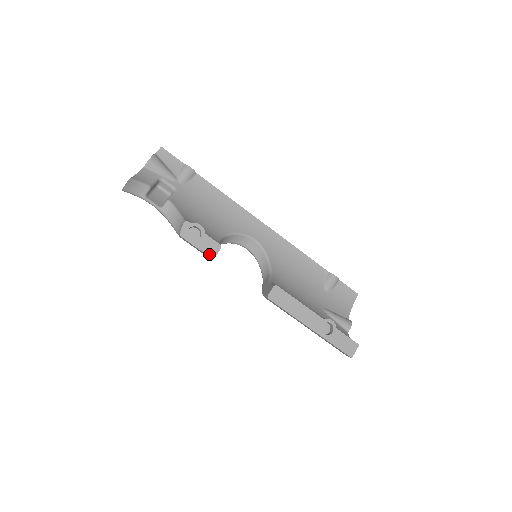
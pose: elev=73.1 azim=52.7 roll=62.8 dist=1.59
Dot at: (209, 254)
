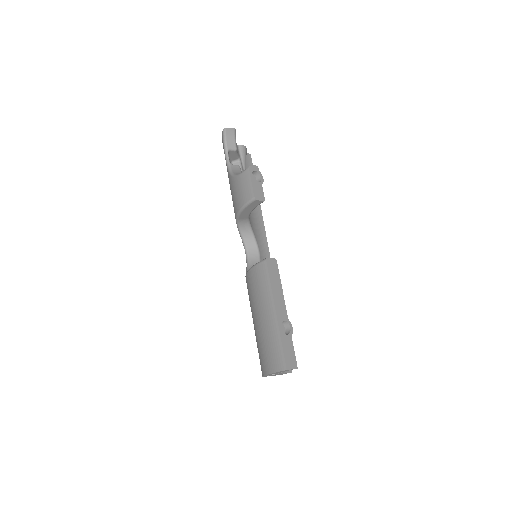
Dot at: (255, 194)
